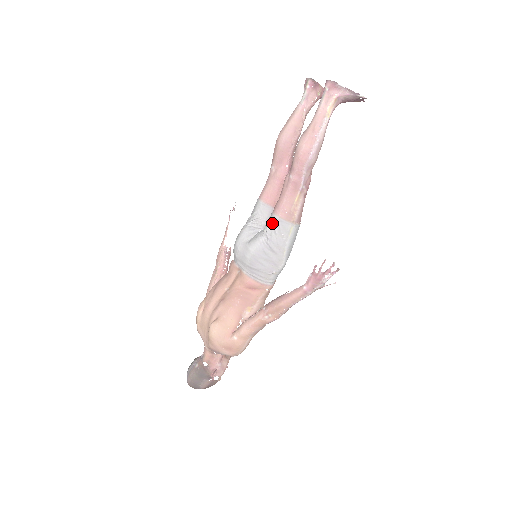
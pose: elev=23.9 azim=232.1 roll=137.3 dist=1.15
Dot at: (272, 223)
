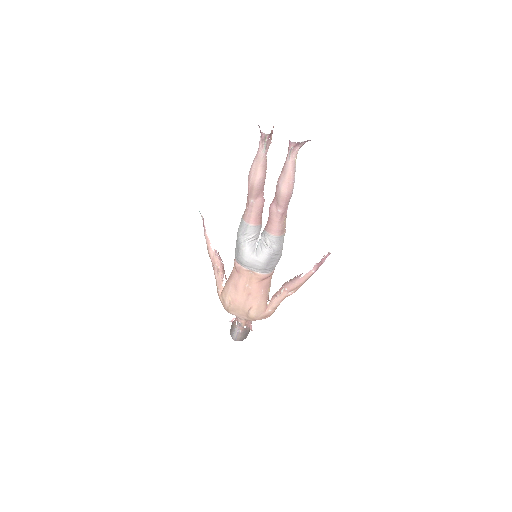
Dot at: (272, 240)
